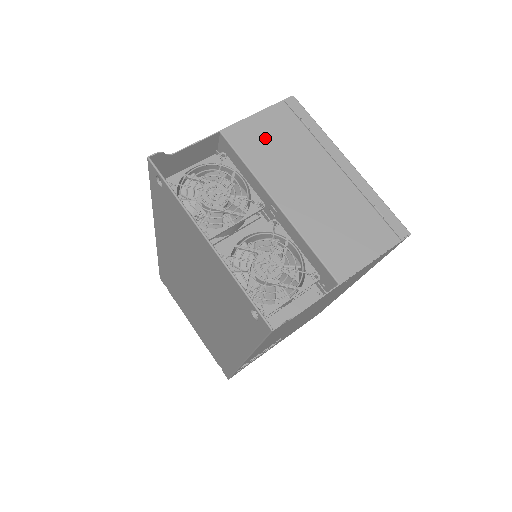
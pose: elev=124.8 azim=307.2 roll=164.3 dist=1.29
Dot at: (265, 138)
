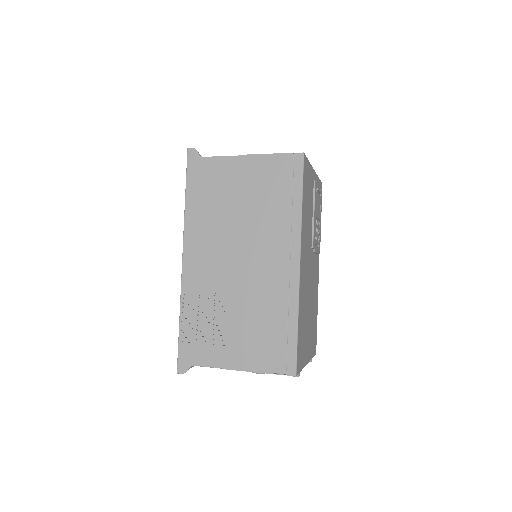
Dot at: occluded
